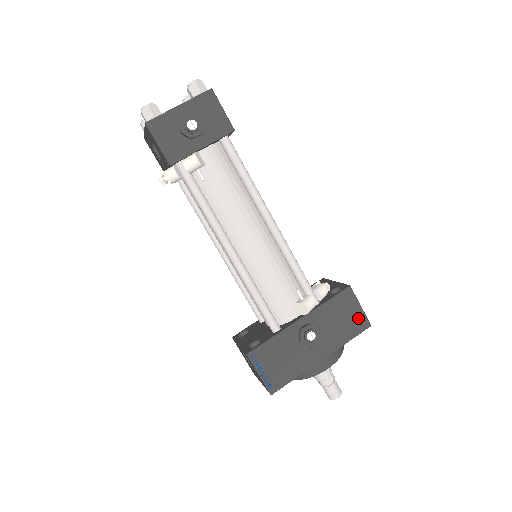
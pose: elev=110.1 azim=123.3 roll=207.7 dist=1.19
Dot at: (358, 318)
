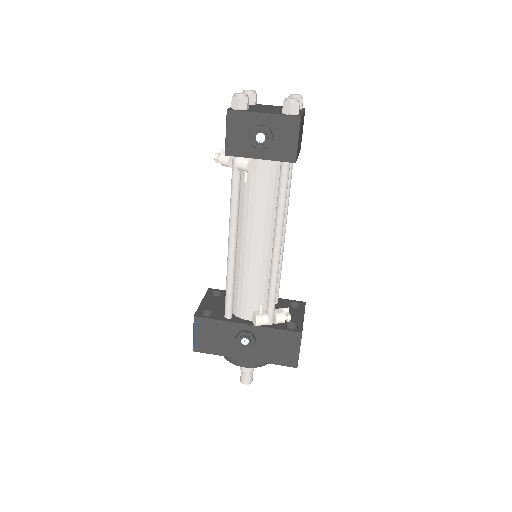
Dot at: (291, 356)
